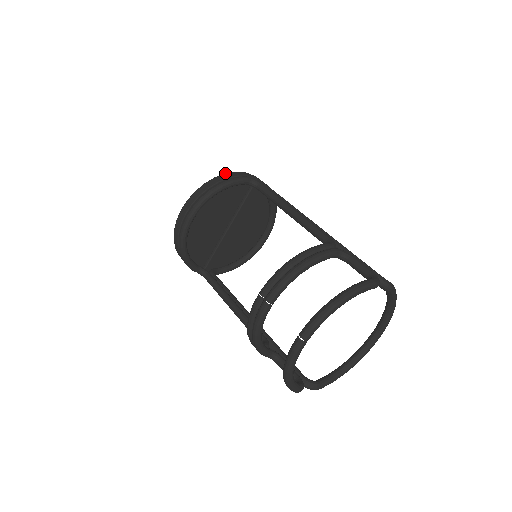
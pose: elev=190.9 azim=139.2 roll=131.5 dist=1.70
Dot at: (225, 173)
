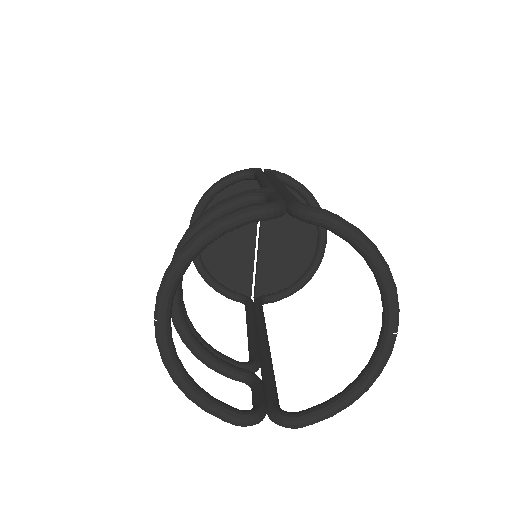
Dot at: occluded
